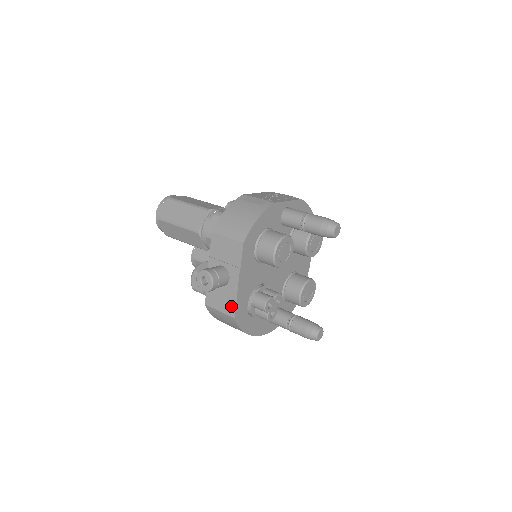
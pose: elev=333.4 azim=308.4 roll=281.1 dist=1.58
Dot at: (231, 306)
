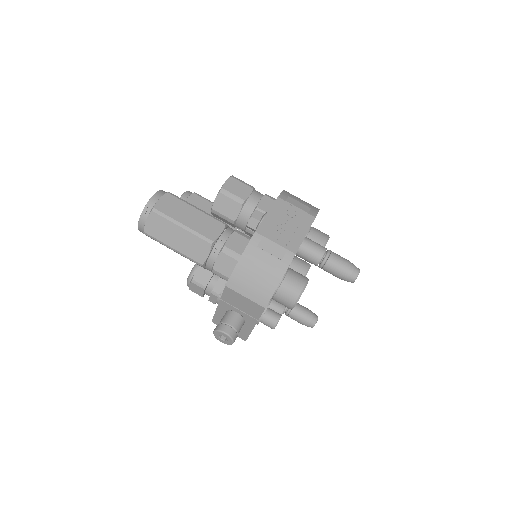
Dot at: (243, 334)
